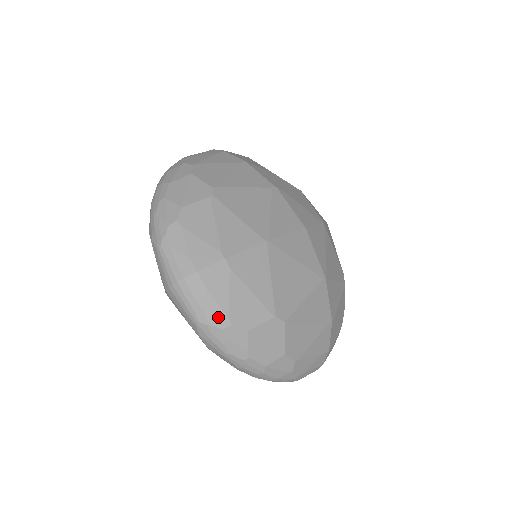
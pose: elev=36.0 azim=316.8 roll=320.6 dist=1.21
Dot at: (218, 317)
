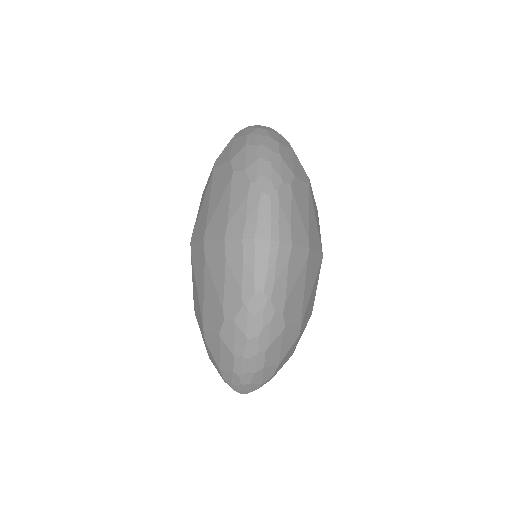
Dot at: (280, 298)
